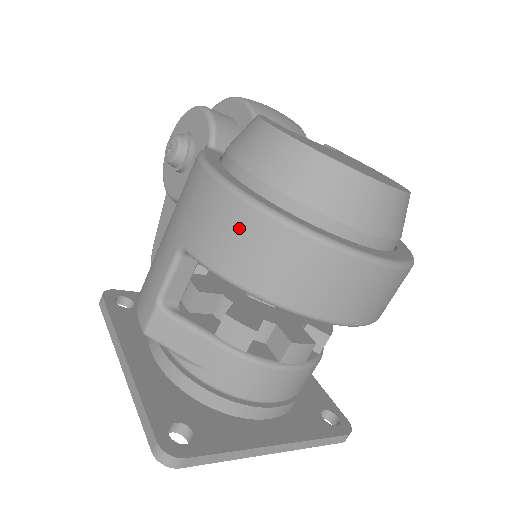
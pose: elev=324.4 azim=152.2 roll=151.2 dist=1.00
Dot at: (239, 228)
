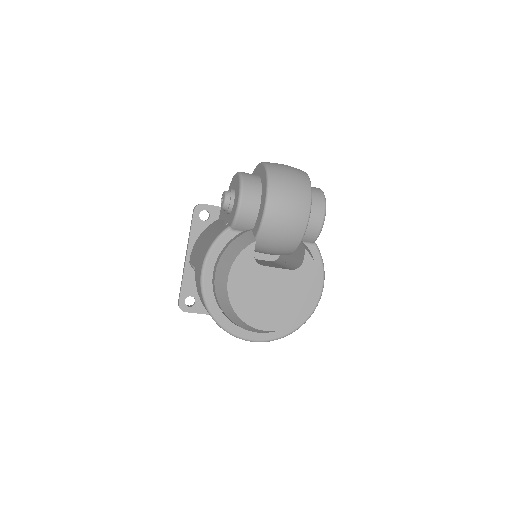
Dot at: occluded
